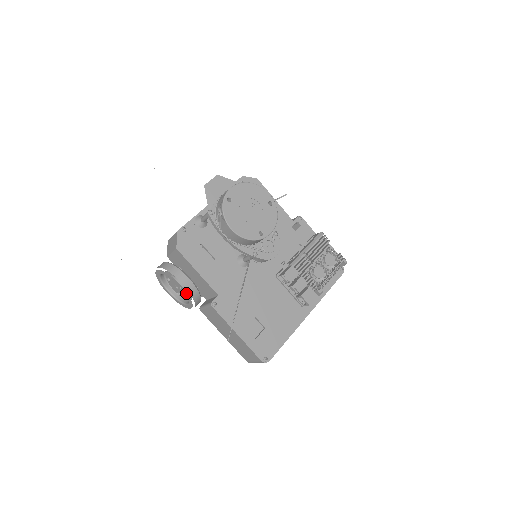
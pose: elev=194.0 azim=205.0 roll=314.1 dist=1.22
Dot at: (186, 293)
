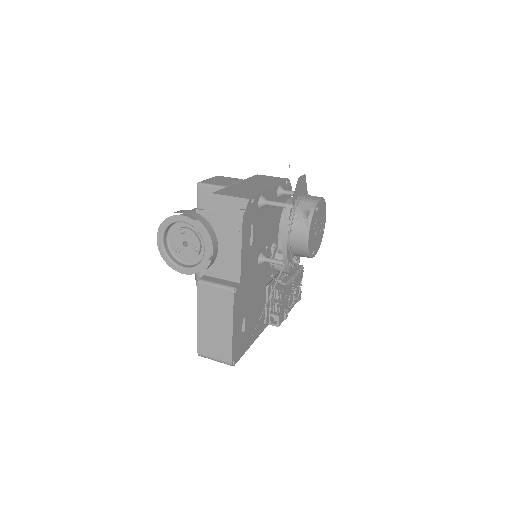
Dot at: (206, 260)
